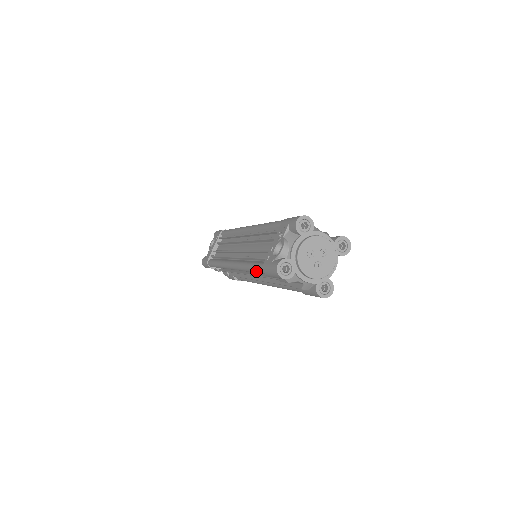
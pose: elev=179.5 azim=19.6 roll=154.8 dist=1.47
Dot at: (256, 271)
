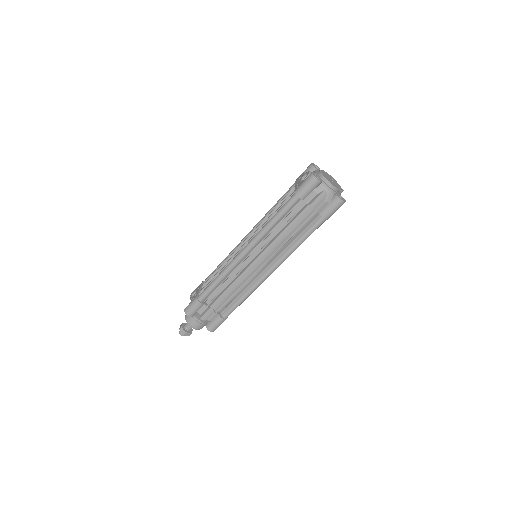
Dot at: (285, 208)
